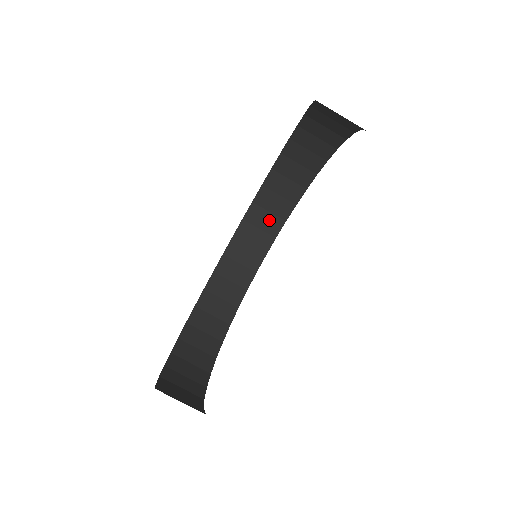
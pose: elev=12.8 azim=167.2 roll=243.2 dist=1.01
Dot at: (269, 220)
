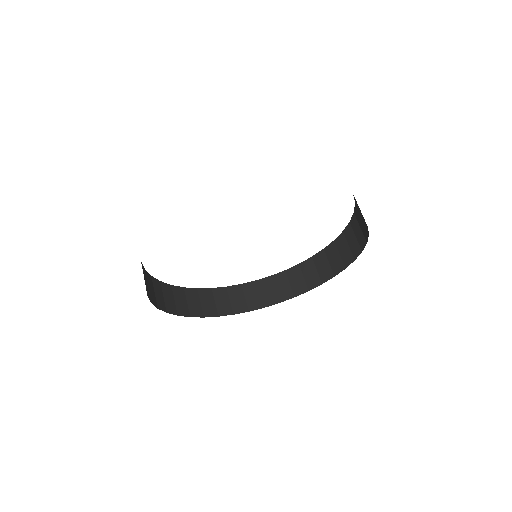
Dot at: (347, 252)
